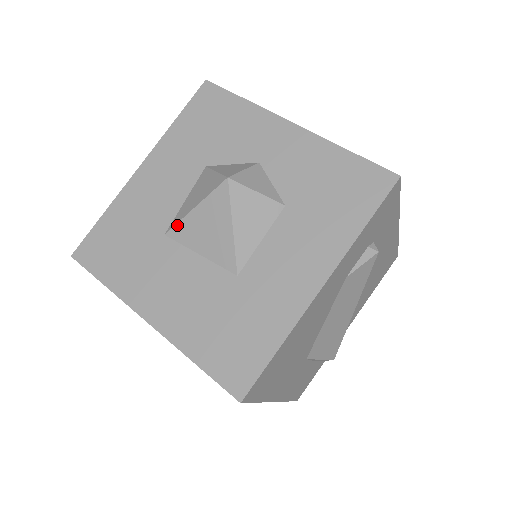
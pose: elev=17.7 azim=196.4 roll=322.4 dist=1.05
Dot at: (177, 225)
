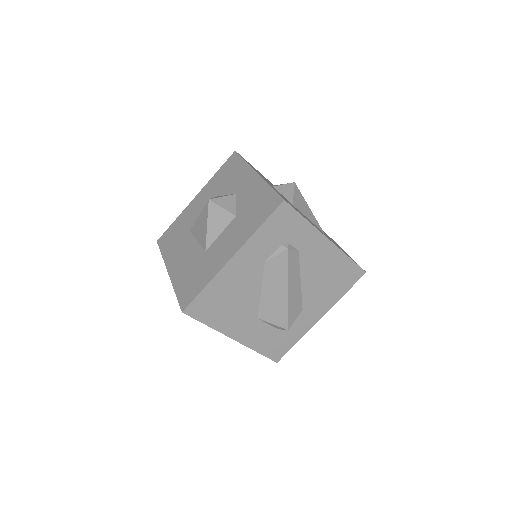
Dot at: (193, 226)
